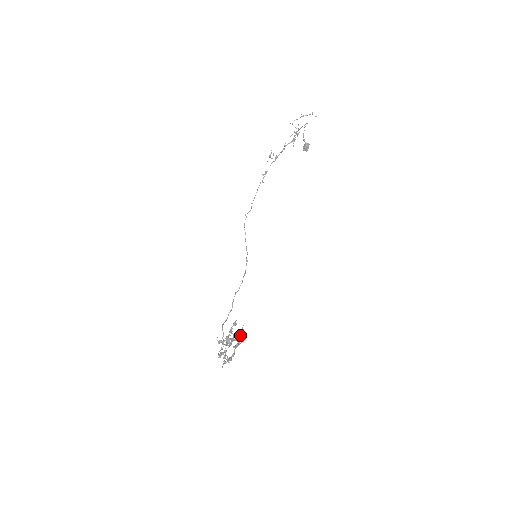
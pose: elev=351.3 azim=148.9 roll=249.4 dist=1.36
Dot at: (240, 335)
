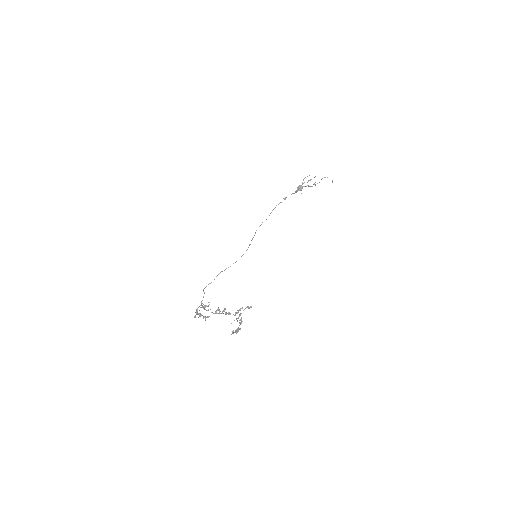
Dot at: (240, 314)
